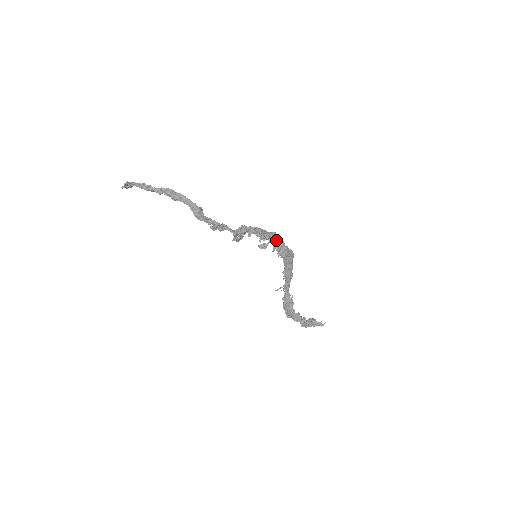
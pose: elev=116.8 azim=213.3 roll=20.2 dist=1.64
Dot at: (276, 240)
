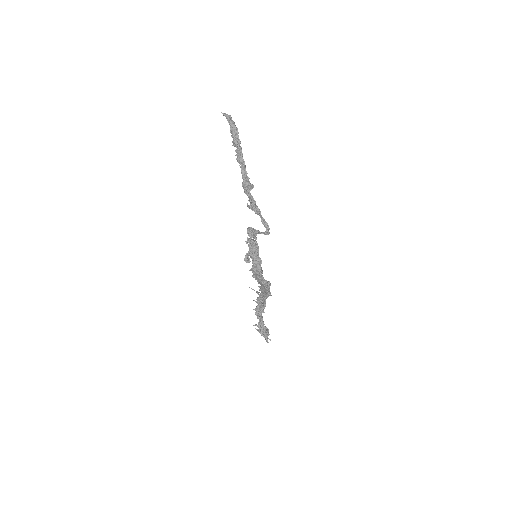
Dot at: (256, 267)
